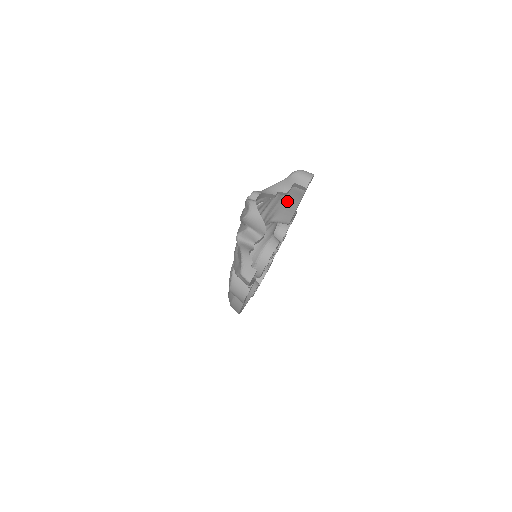
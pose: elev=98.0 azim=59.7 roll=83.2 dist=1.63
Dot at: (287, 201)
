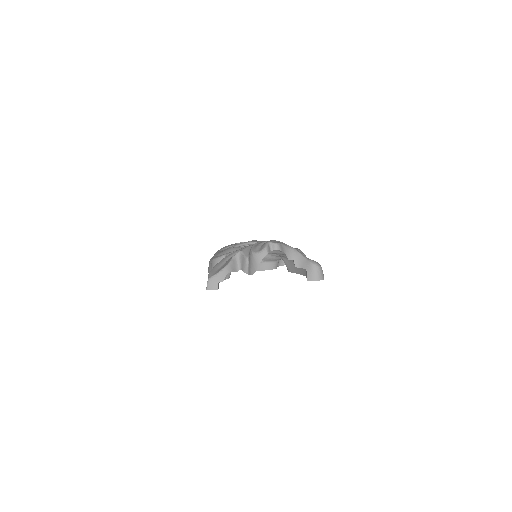
Dot at: occluded
